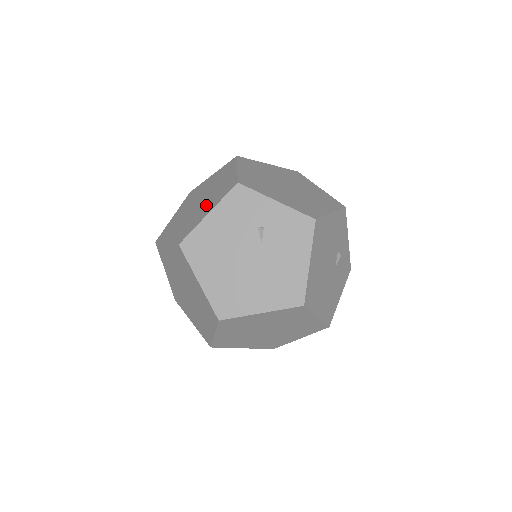
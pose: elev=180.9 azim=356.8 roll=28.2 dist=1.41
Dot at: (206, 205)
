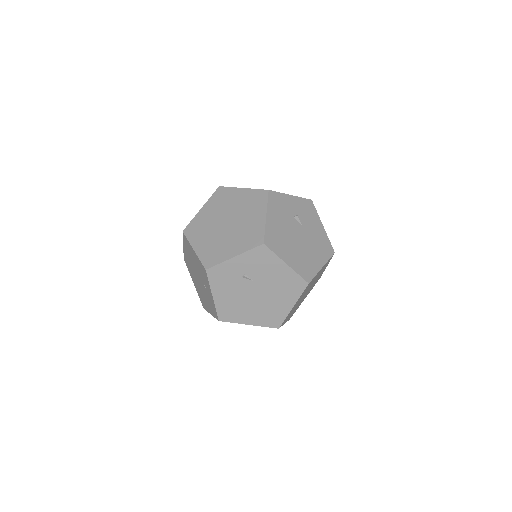
Dot at: (205, 285)
